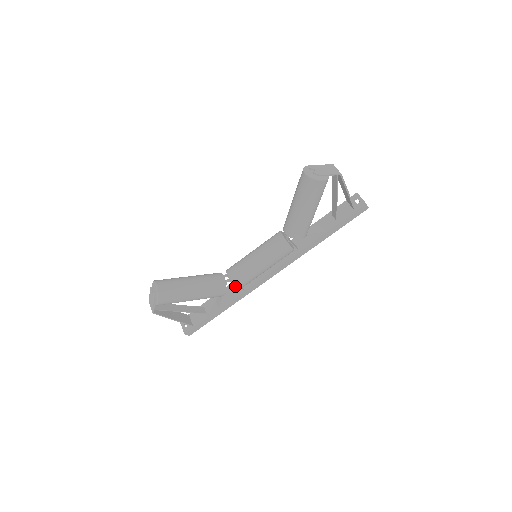
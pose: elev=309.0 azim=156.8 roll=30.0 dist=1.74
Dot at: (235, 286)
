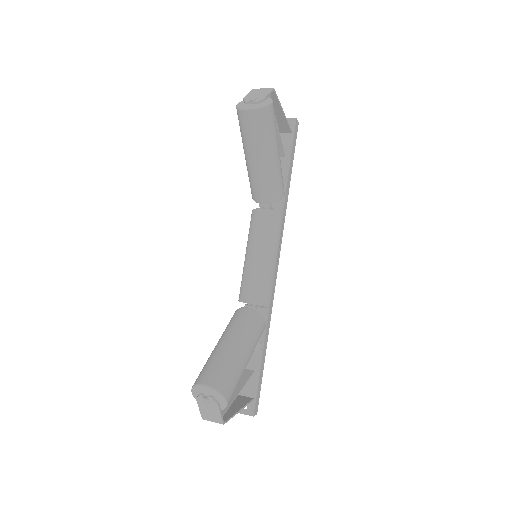
Dot at: occluded
